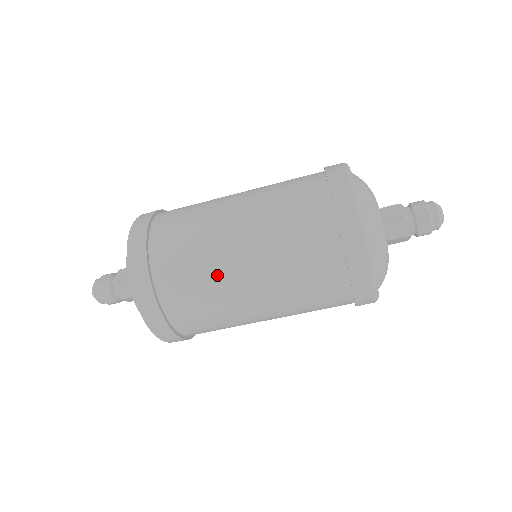
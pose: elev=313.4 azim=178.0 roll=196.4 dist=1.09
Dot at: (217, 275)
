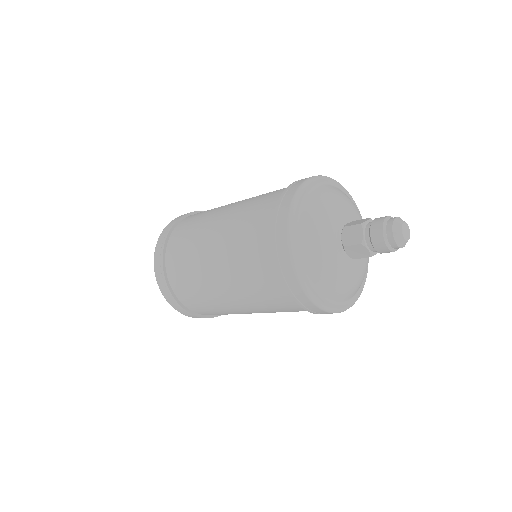
Dot at: (198, 241)
